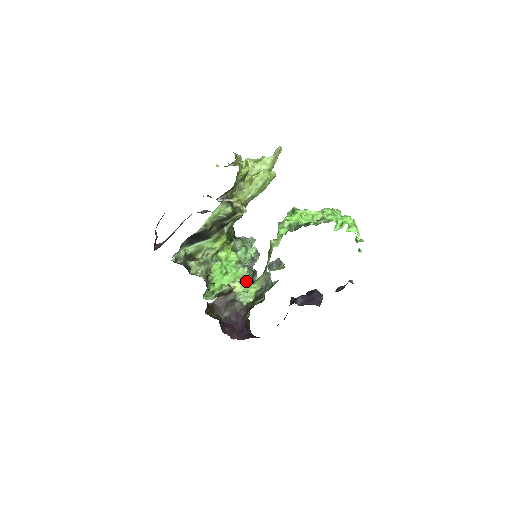
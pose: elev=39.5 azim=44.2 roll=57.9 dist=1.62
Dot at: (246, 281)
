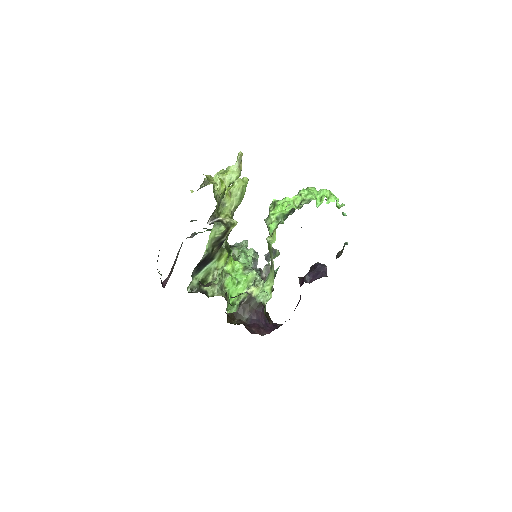
Dot at: (259, 282)
